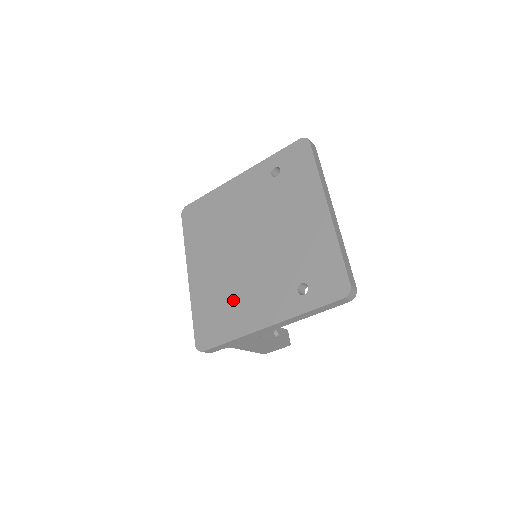
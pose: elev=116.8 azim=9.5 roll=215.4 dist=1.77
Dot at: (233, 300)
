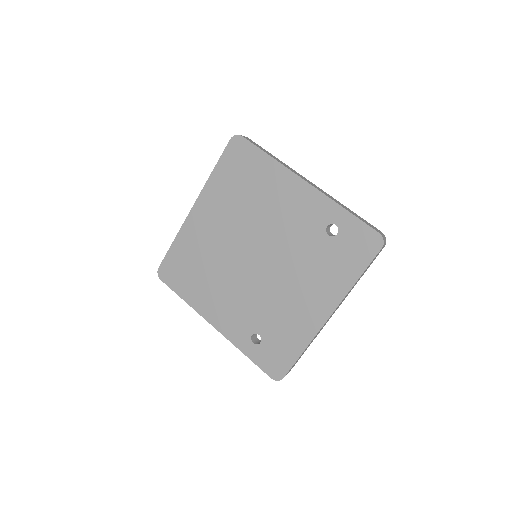
Dot at: (208, 278)
